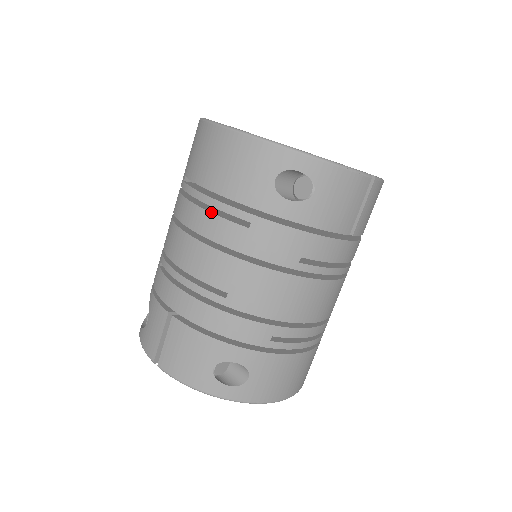
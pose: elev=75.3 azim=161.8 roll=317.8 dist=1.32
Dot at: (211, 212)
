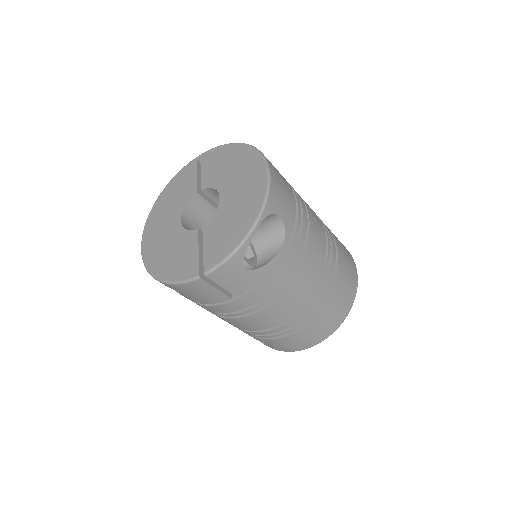
Dot at: occluded
